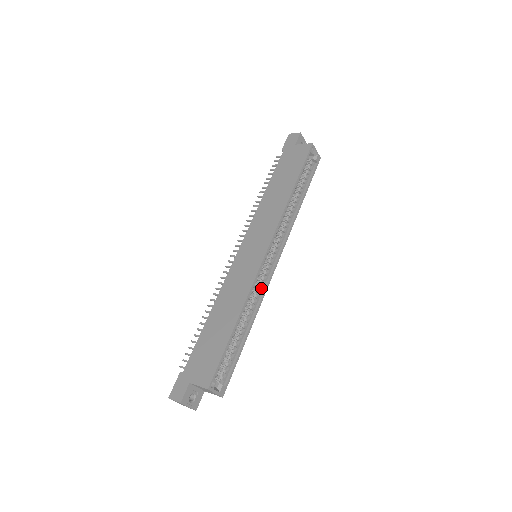
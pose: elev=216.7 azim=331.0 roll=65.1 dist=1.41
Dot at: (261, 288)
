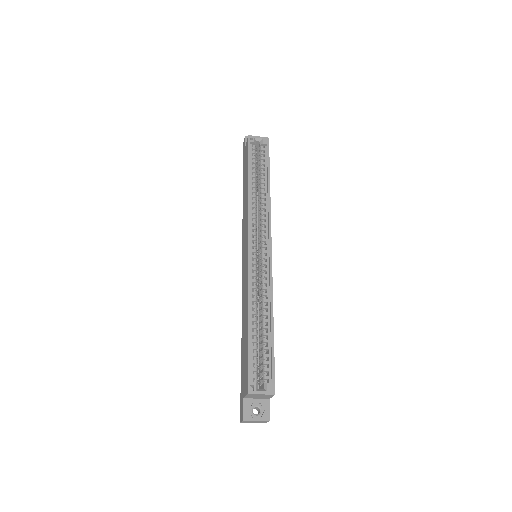
Dot at: (266, 278)
